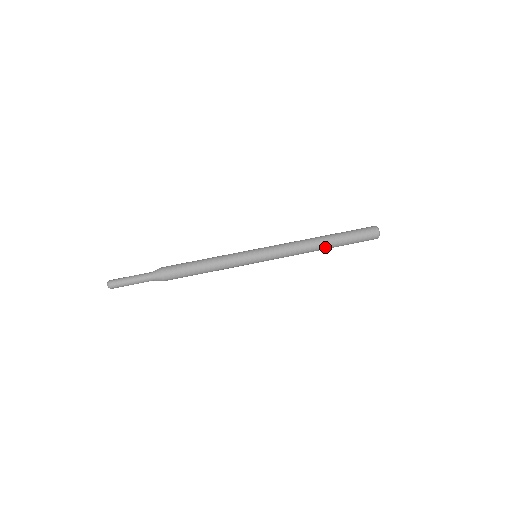
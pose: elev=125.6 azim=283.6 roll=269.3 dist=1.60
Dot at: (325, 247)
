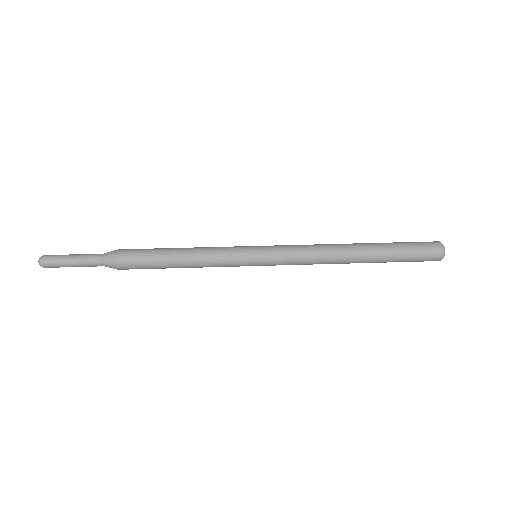
Dot at: (359, 249)
